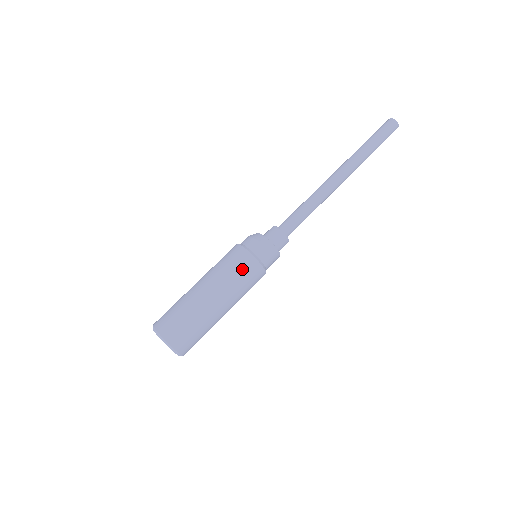
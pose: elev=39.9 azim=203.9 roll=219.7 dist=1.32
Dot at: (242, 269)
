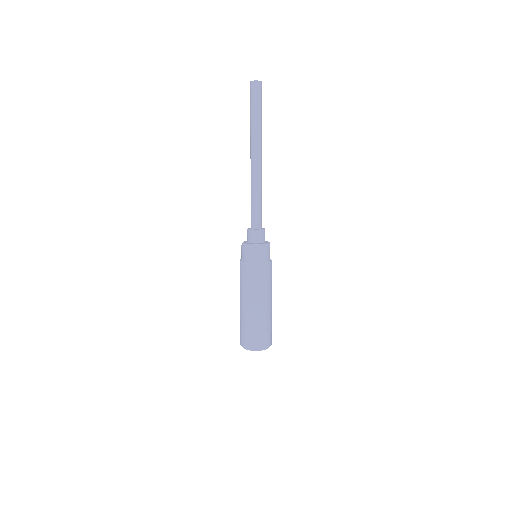
Dot at: (269, 275)
